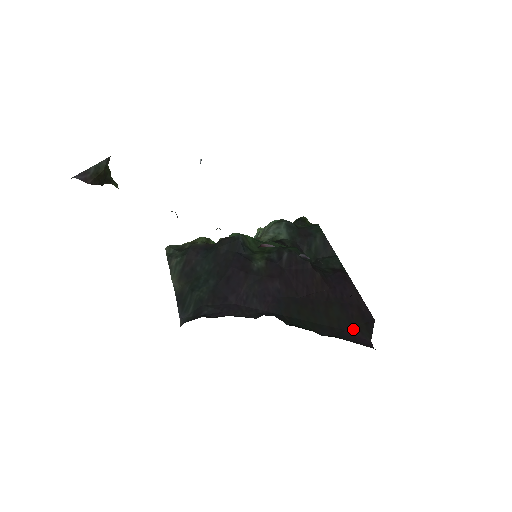
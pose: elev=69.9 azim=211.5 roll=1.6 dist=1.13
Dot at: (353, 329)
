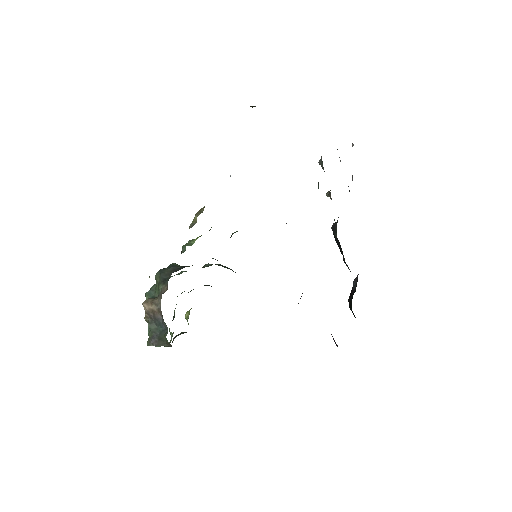
Dot at: occluded
